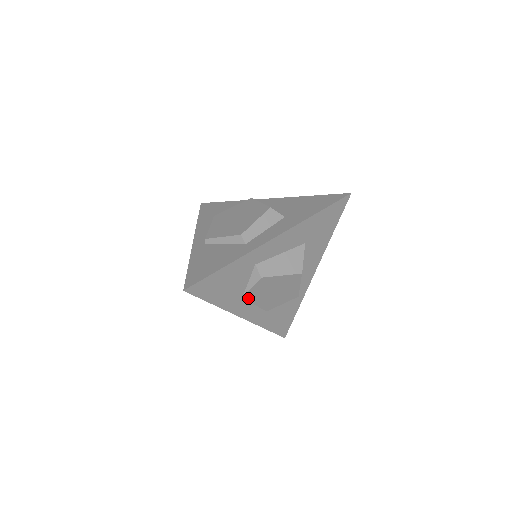
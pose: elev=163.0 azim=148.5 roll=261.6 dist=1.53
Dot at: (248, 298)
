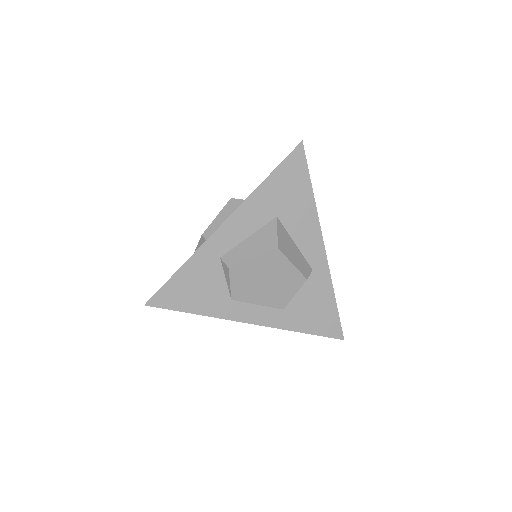
Dot at: (240, 298)
